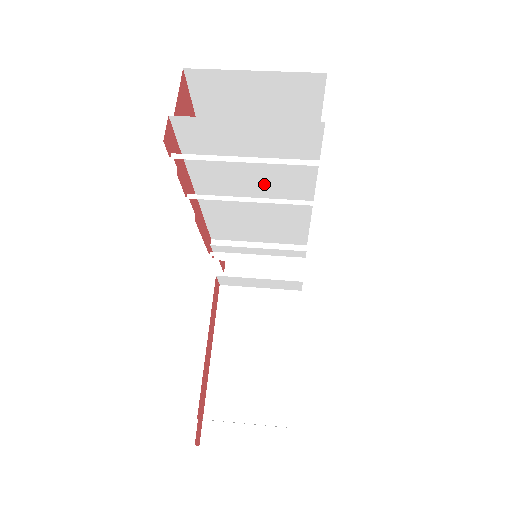
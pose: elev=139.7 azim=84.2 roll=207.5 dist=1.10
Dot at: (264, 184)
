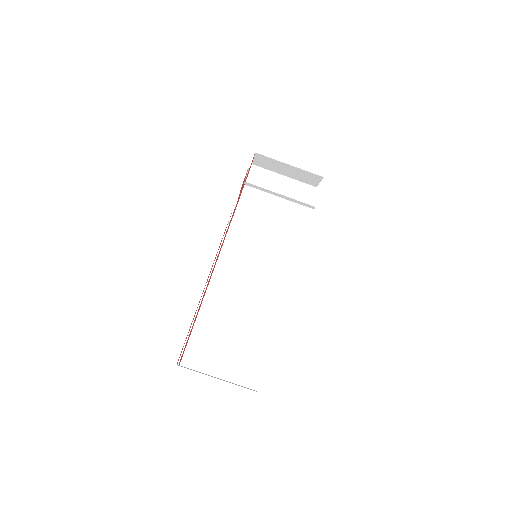
Dot at: (243, 319)
